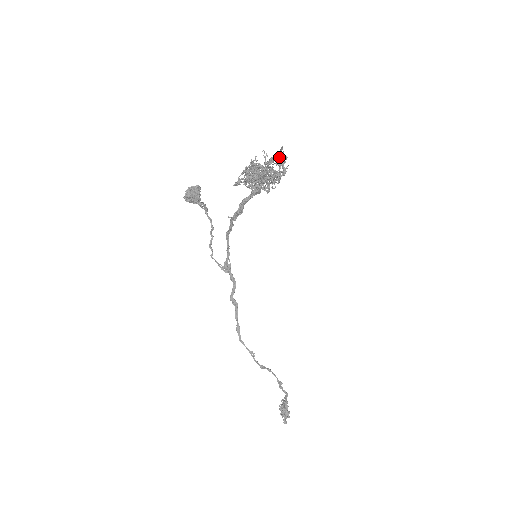
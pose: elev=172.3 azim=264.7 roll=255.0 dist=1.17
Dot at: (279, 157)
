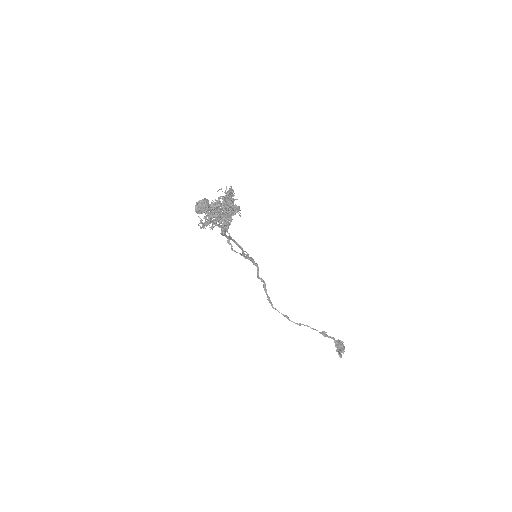
Dot at: (224, 201)
